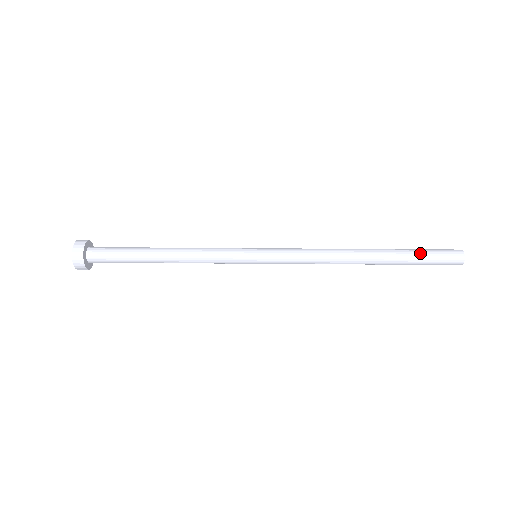
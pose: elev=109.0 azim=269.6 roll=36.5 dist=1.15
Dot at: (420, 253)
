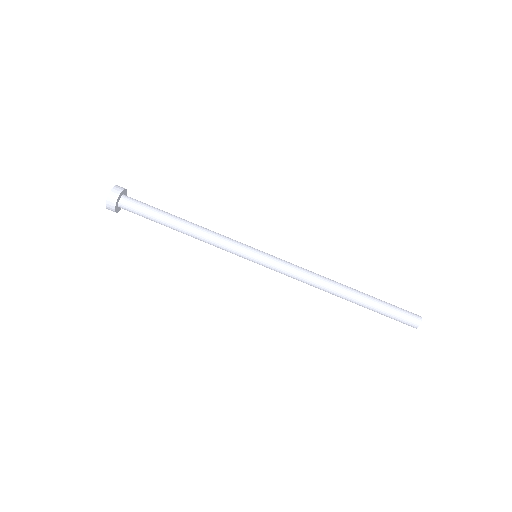
Dot at: (386, 310)
